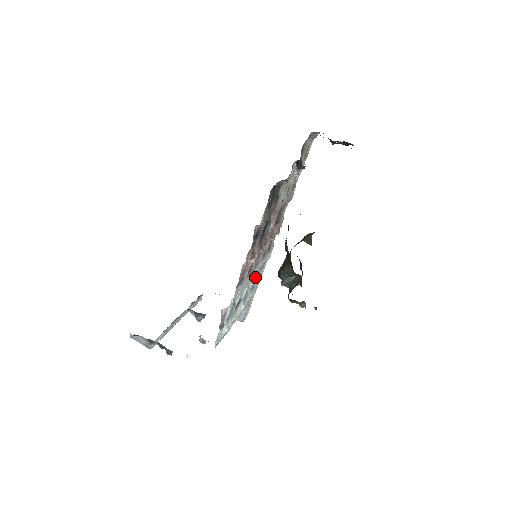
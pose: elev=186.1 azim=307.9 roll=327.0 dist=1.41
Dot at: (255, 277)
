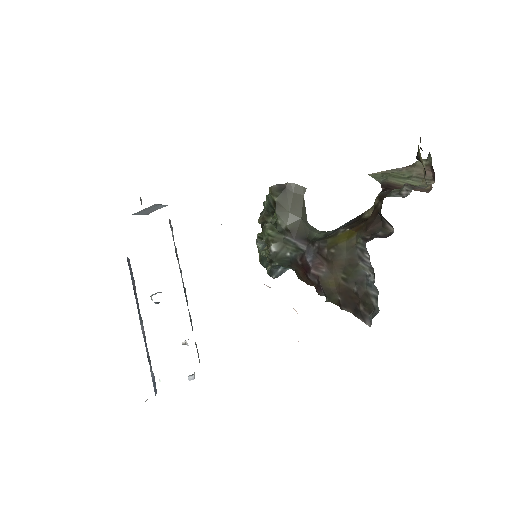
Dot at: occluded
